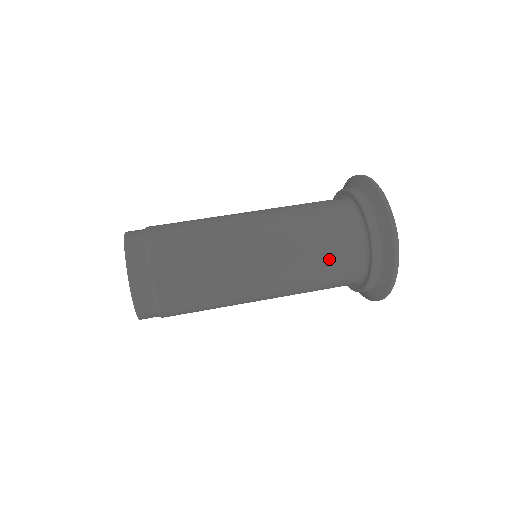
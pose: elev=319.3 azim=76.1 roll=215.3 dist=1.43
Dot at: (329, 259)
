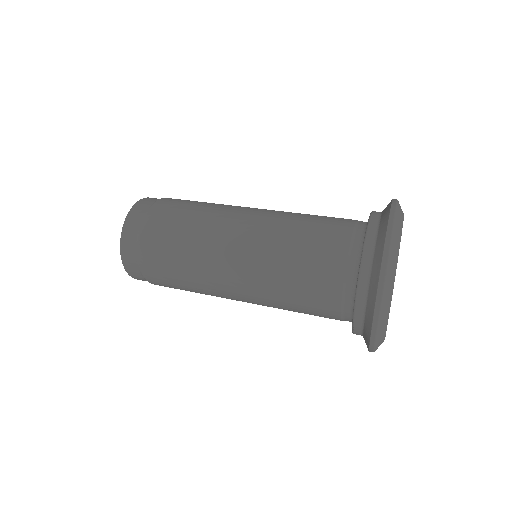
Dot at: (316, 236)
